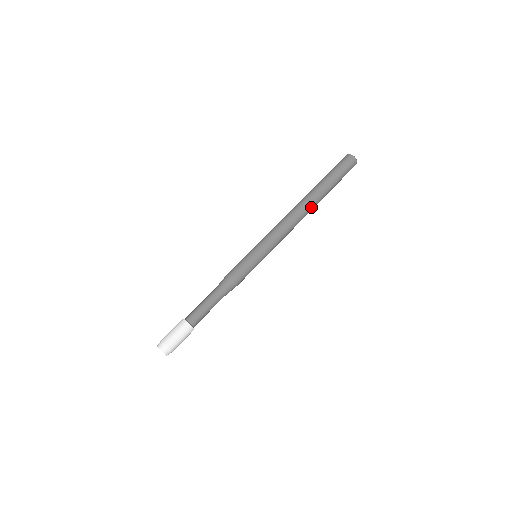
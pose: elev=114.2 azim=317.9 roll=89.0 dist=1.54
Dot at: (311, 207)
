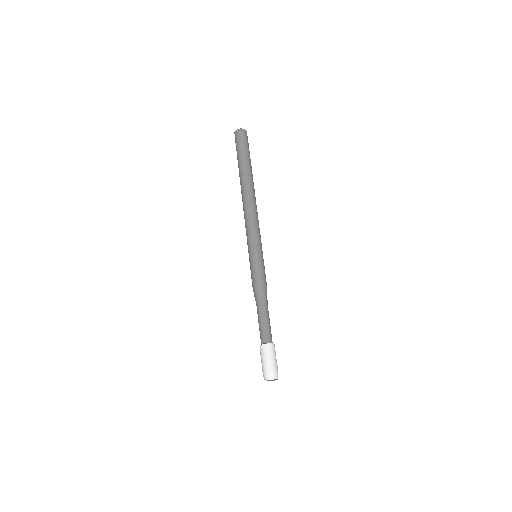
Dot at: (254, 191)
